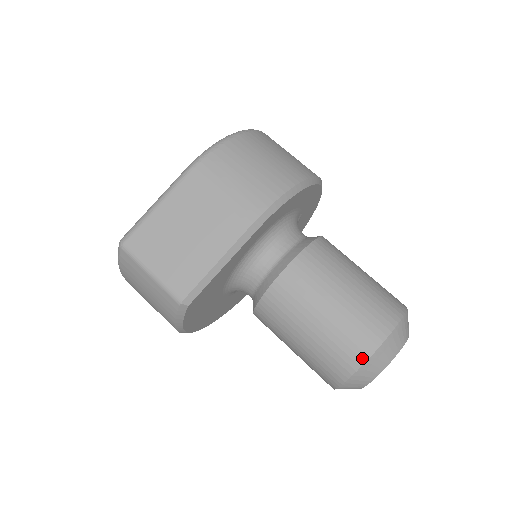
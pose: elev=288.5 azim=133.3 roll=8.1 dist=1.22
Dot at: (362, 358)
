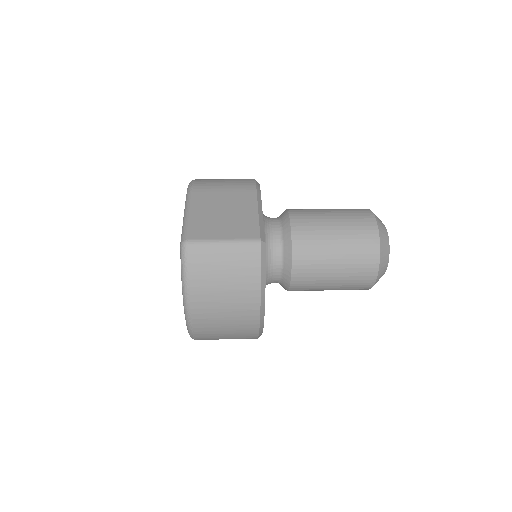
Dot at: (374, 225)
